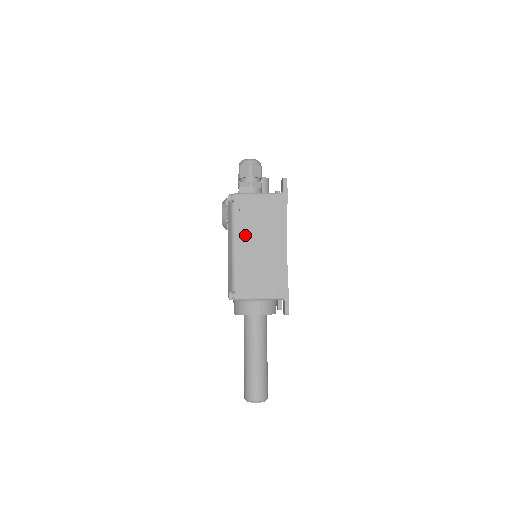
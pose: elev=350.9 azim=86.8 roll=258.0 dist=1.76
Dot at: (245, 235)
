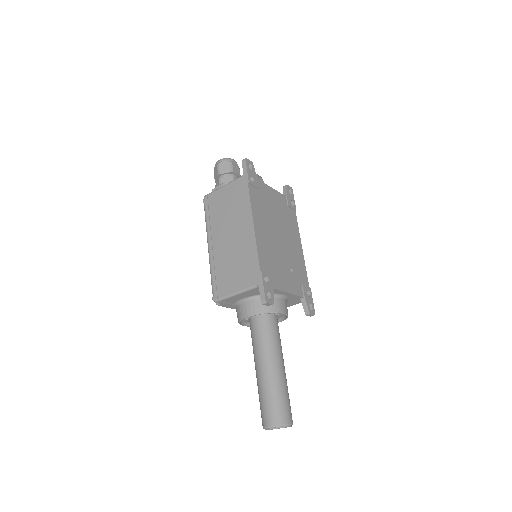
Dot at: (216, 231)
